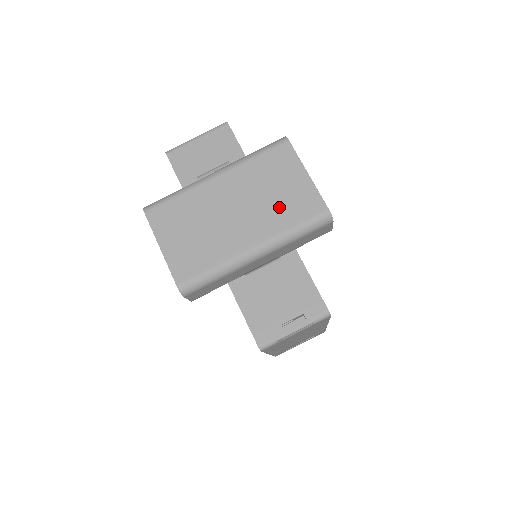
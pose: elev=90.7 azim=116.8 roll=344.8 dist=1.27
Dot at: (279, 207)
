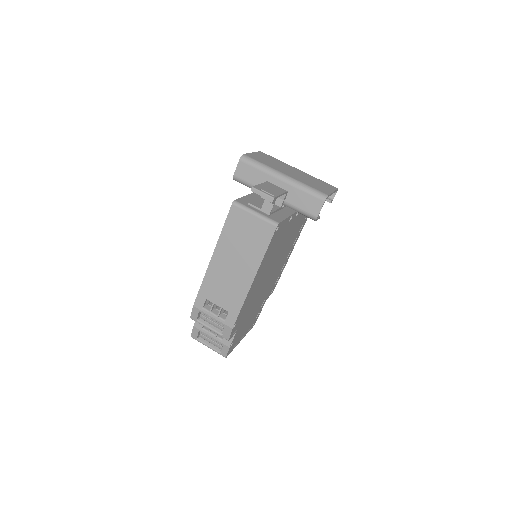
Dot at: (310, 183)
